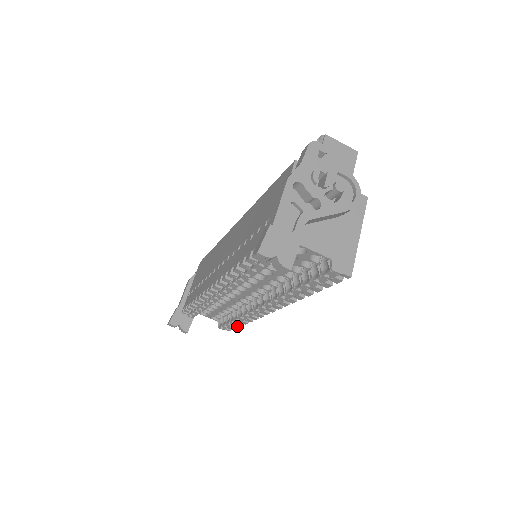
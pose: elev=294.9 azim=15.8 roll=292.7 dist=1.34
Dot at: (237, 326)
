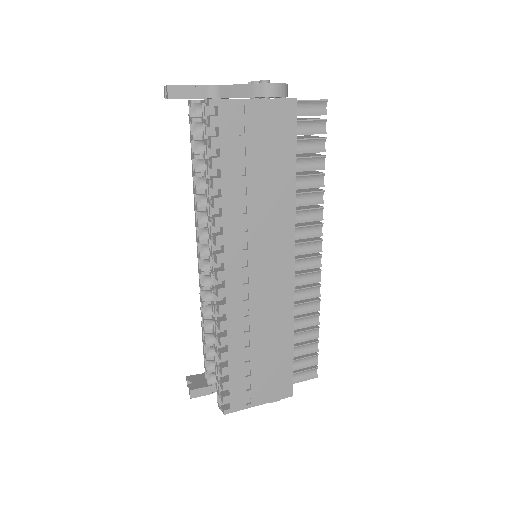
Dot at: (222, 381)
